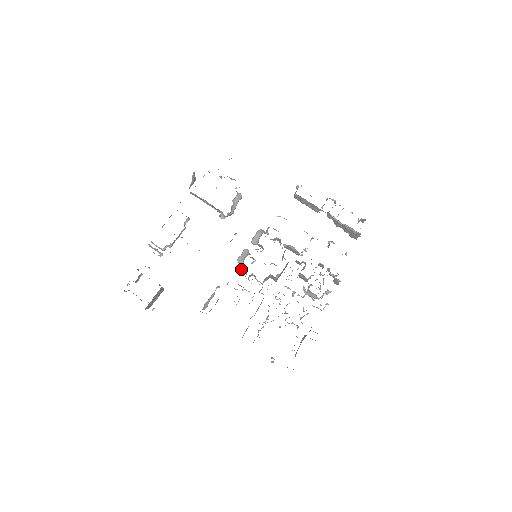
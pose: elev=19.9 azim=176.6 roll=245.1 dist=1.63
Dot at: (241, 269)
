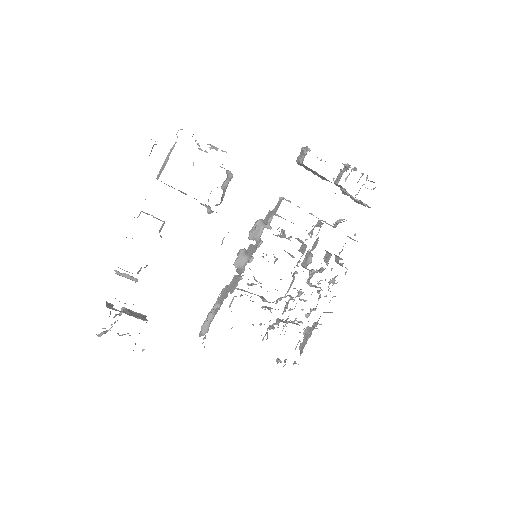
Dot at: occluded
